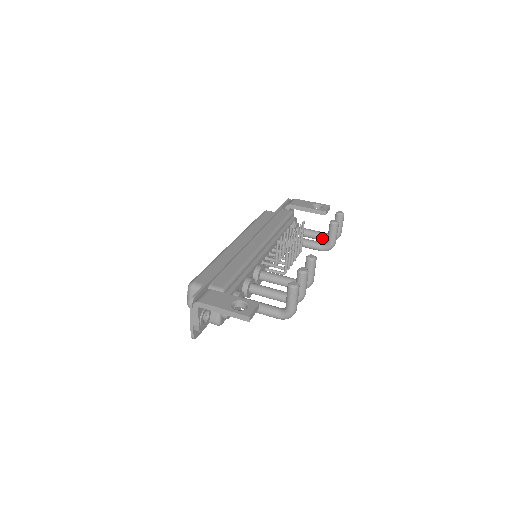
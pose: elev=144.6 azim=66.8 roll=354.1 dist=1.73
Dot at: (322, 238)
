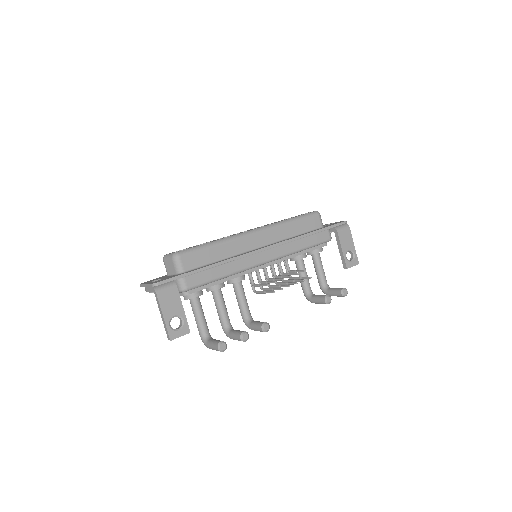
Dot at: (319, 281)
